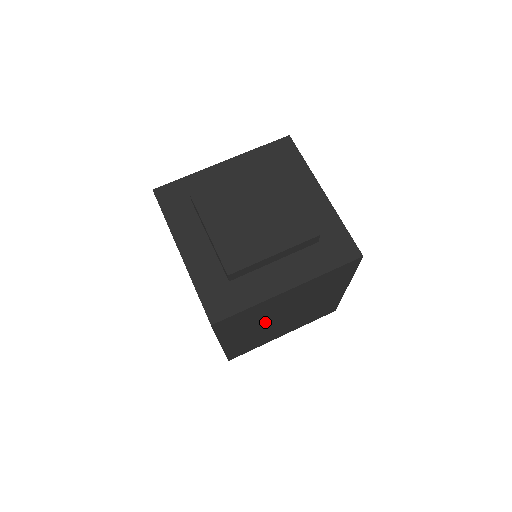
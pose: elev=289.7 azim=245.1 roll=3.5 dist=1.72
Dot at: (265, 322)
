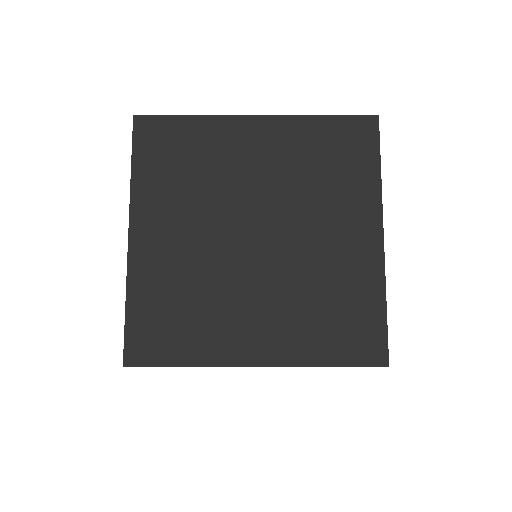
Dot at: occluded
